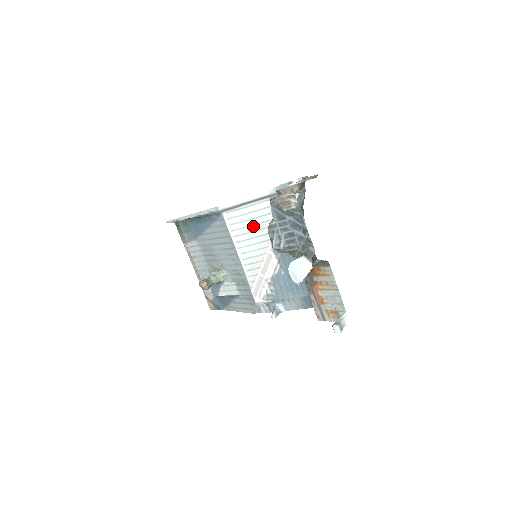
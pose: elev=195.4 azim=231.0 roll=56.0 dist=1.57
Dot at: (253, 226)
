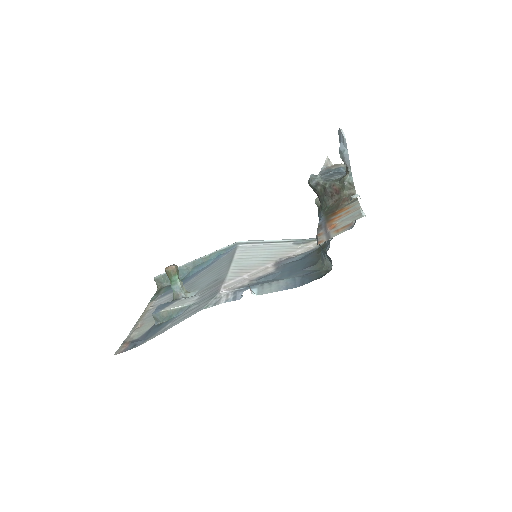
Dot at: (264, 253)
